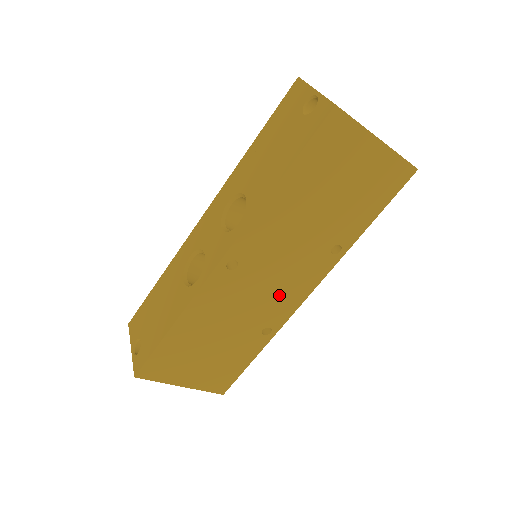
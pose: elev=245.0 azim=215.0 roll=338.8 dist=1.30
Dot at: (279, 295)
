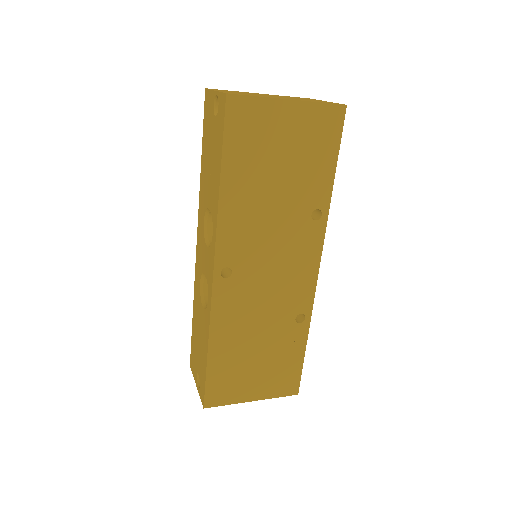
Dot at: (289, 280)
